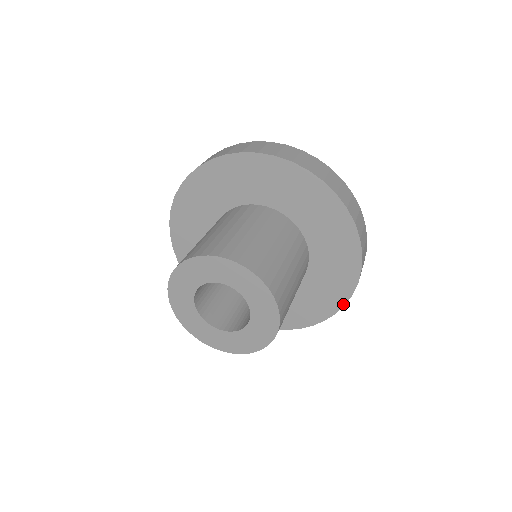
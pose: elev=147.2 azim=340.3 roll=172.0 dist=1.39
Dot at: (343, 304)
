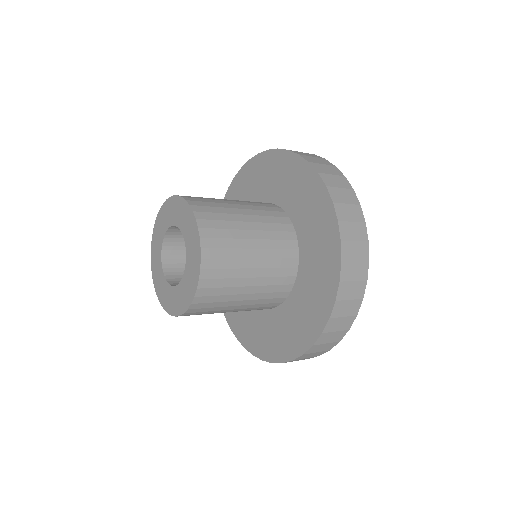
Dot at: (302, 352)
